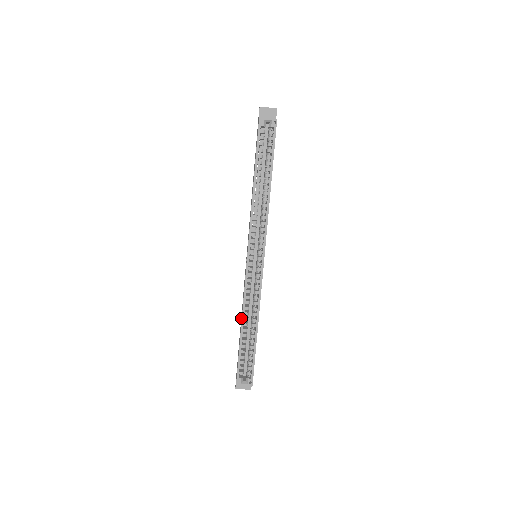
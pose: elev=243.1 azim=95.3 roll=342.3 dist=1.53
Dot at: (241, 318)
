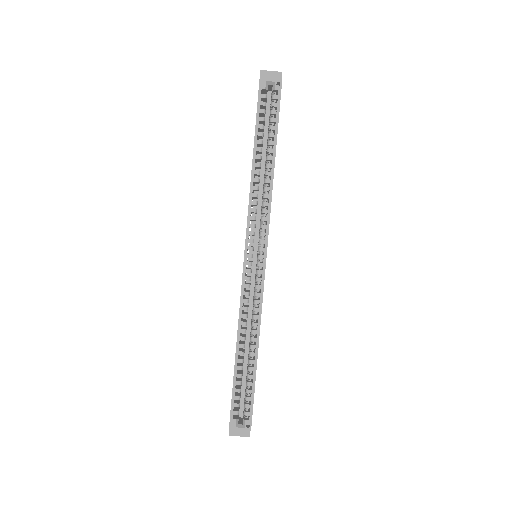
Dot at: occluded
